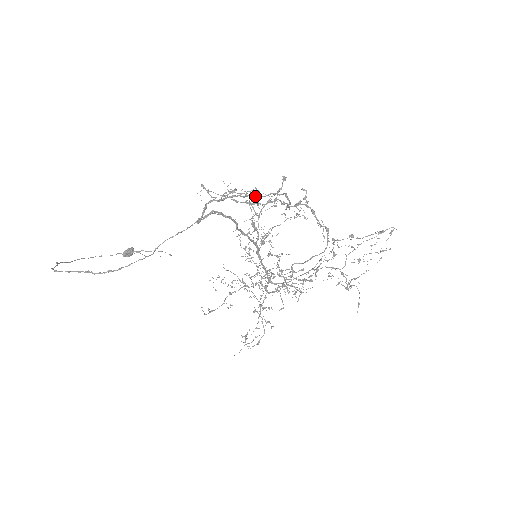
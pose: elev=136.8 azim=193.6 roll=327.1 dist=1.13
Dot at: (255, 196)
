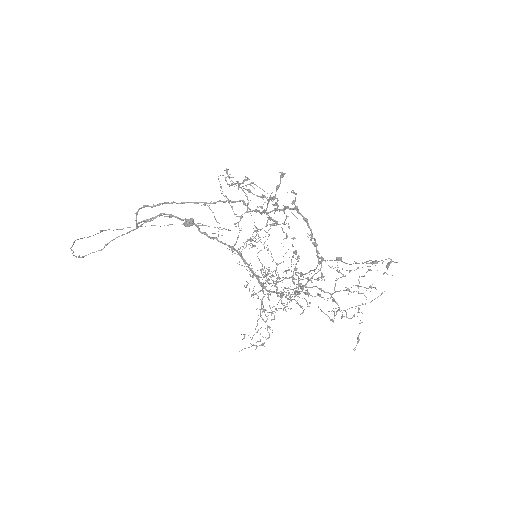
Dot at: occluded
